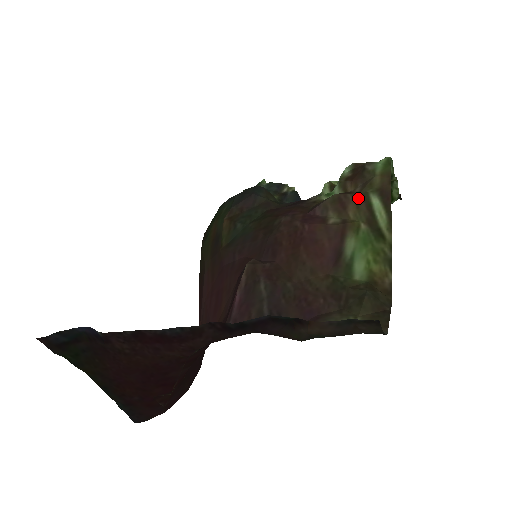
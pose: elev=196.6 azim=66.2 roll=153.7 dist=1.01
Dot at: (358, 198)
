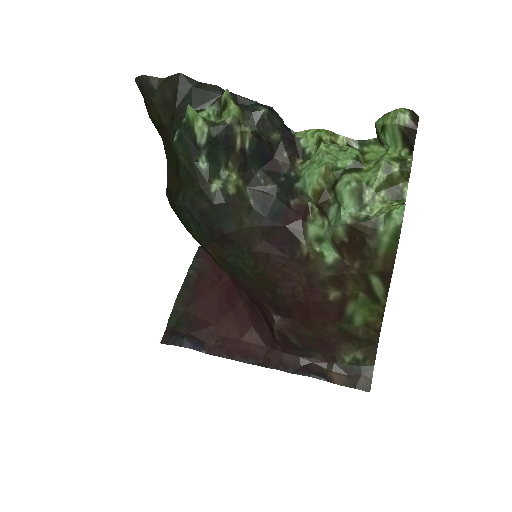
Dot at: (357, 277)
